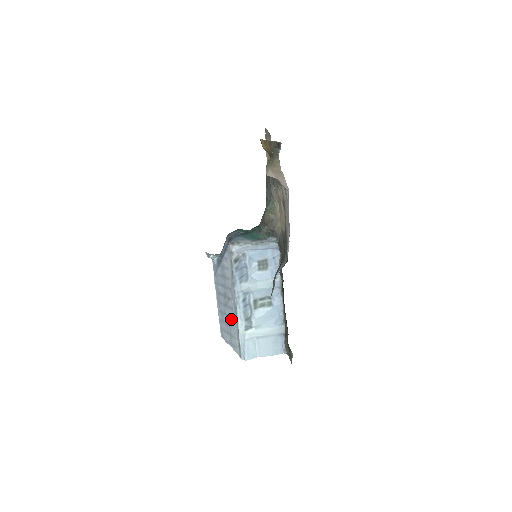
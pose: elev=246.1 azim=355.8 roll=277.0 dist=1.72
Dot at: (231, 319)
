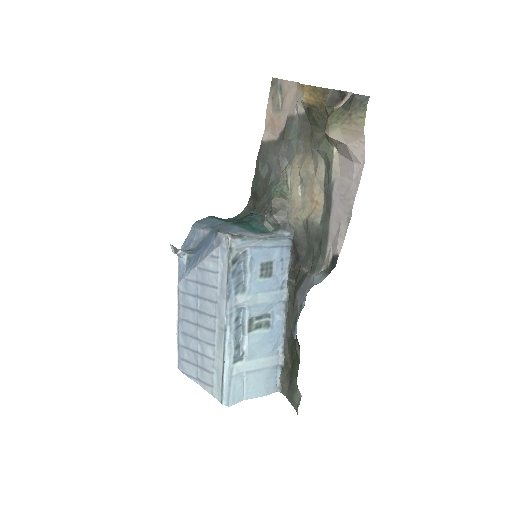
Dot at: (208, 346)
